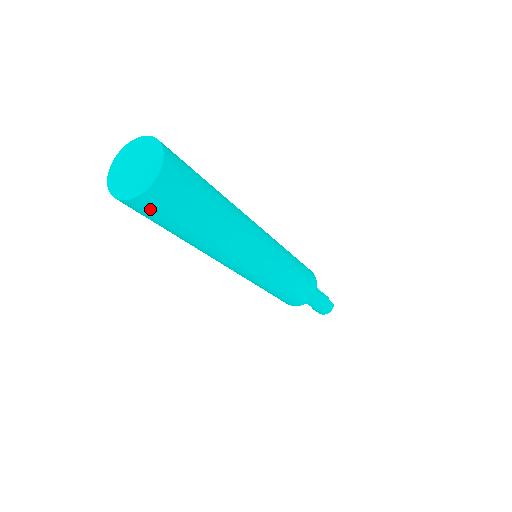
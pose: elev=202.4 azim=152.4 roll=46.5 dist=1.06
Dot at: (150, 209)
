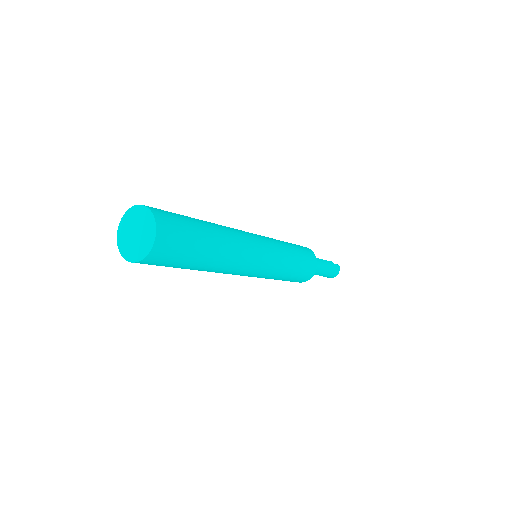
Dot at: (160, 259)
